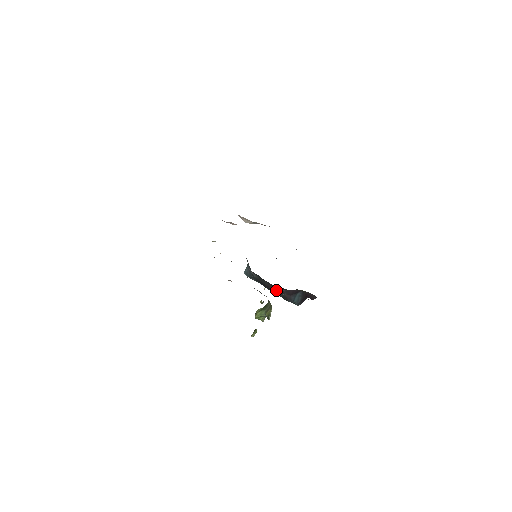
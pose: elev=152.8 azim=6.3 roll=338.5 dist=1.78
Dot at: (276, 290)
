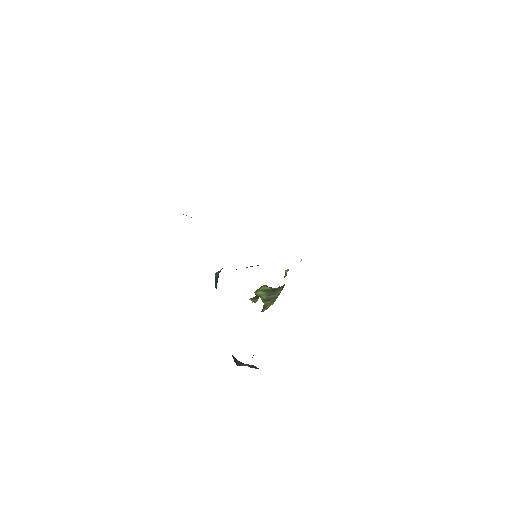
Dot at: occluded
